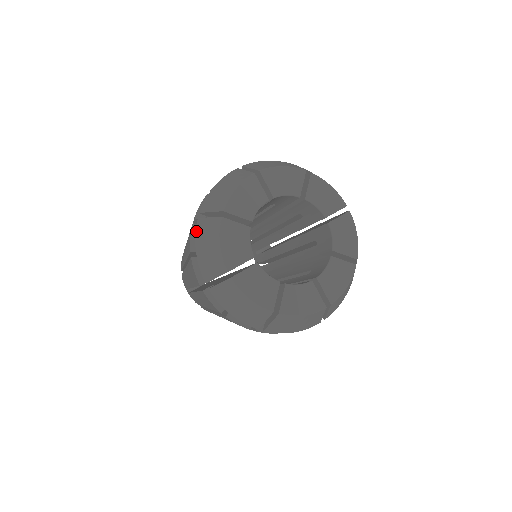
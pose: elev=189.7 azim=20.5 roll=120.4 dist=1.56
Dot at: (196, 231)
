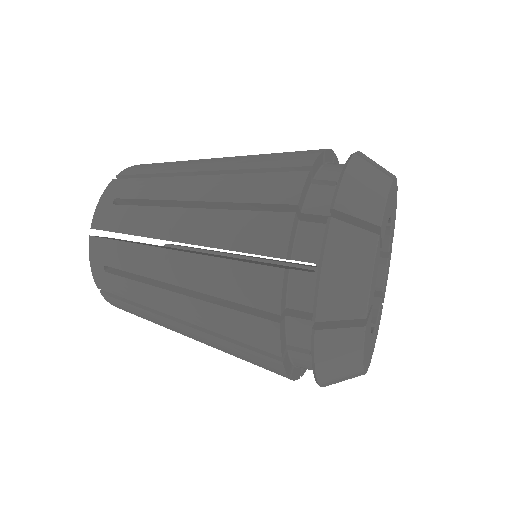
Dot at: (328, 238)
